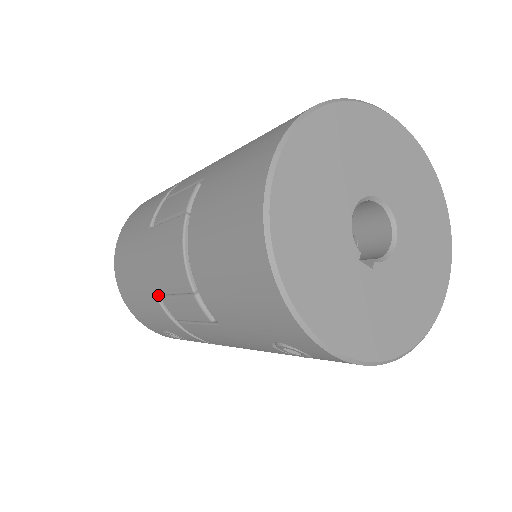
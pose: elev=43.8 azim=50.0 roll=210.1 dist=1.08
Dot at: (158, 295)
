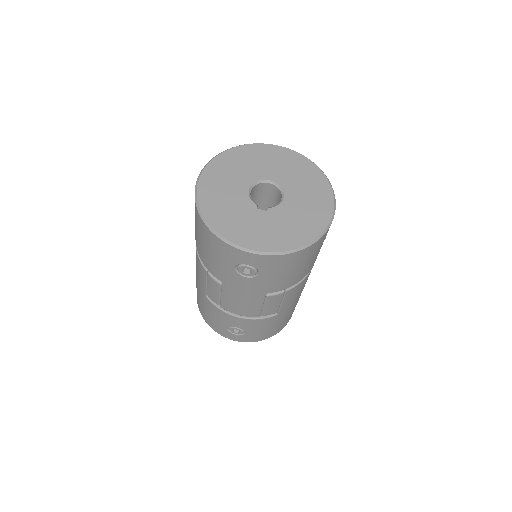
Dot at: (207, 296)
